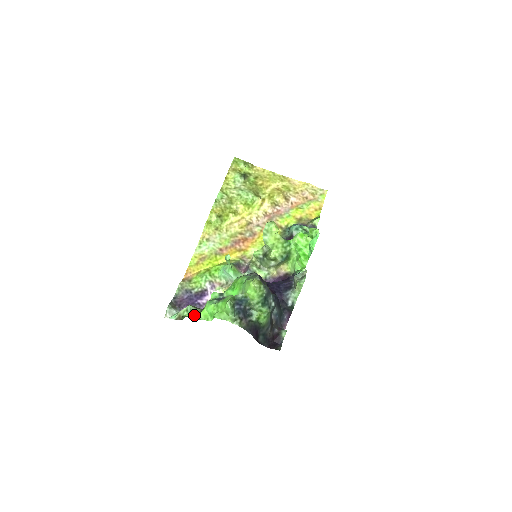
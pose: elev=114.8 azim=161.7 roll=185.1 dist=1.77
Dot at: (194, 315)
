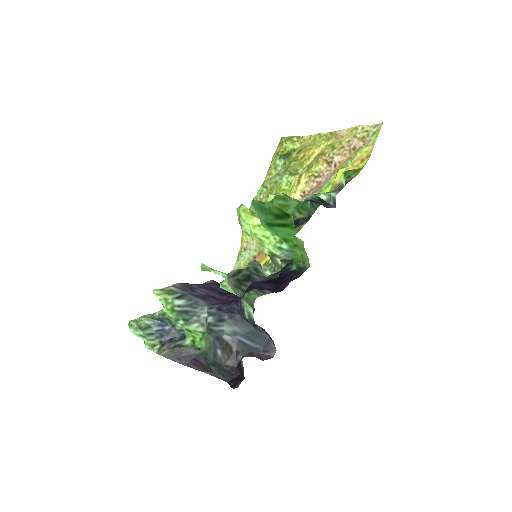
Dot at: occluded
